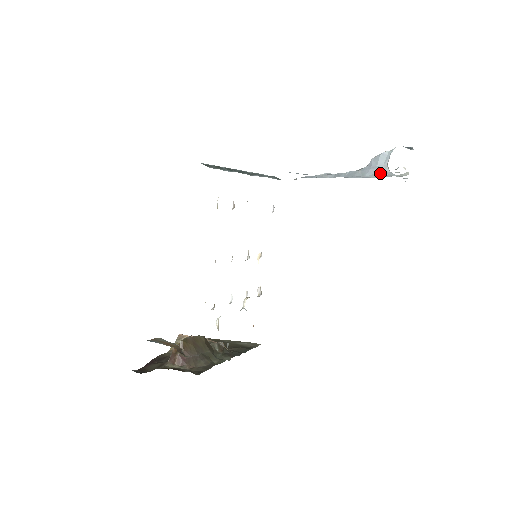
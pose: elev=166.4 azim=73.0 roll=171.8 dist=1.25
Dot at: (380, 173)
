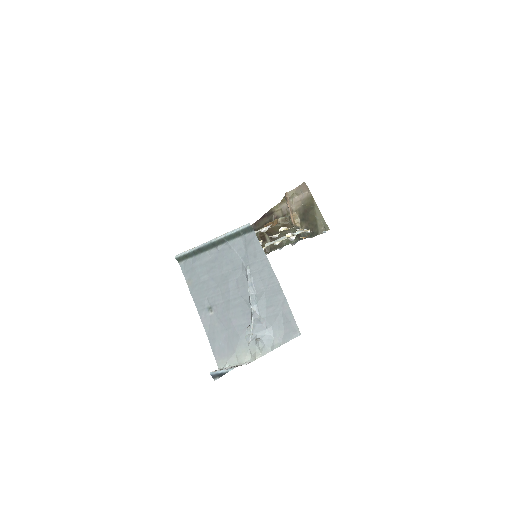
Dot at: occluded
